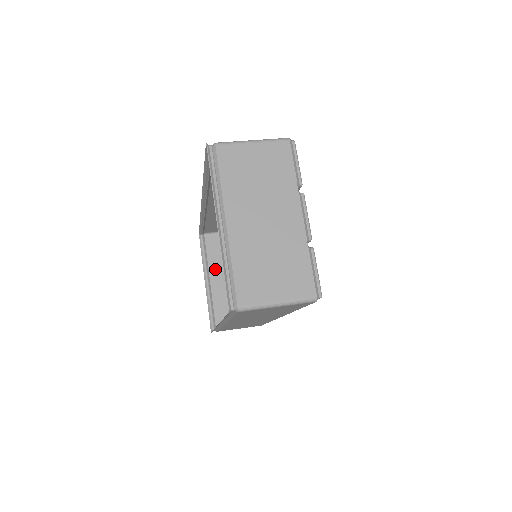
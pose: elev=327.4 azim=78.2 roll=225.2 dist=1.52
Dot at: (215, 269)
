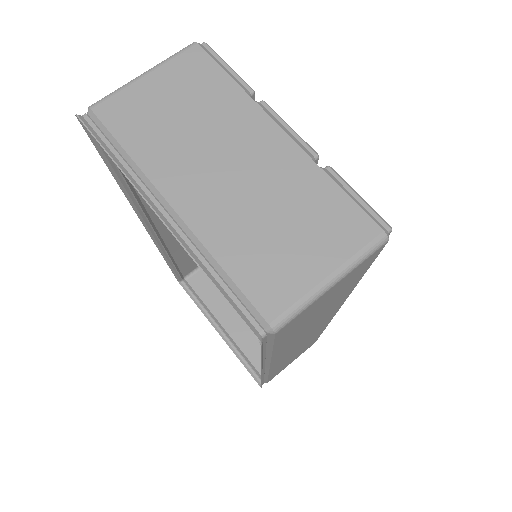
Dot at: (221, 310)
